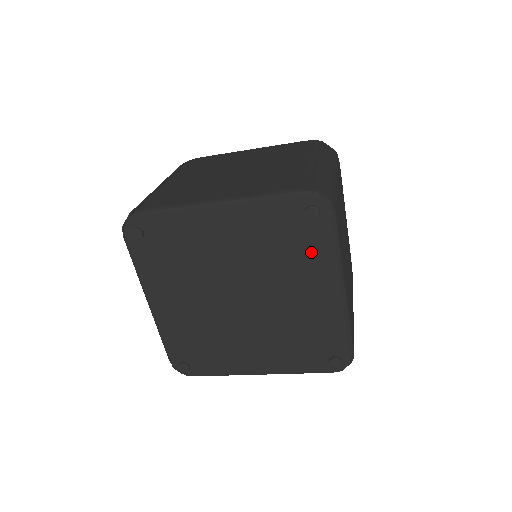
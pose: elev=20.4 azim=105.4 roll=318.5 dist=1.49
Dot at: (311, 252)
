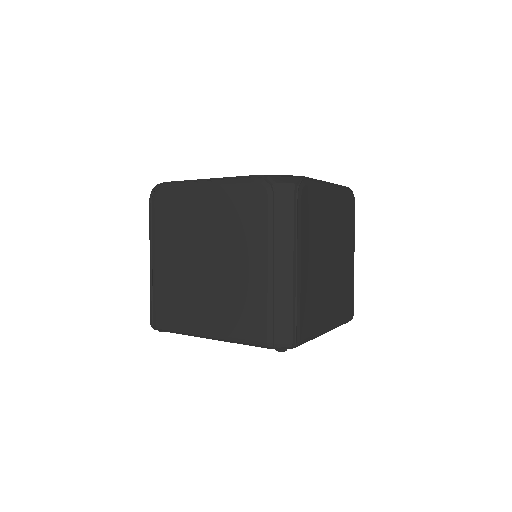
Dot at: occluded
